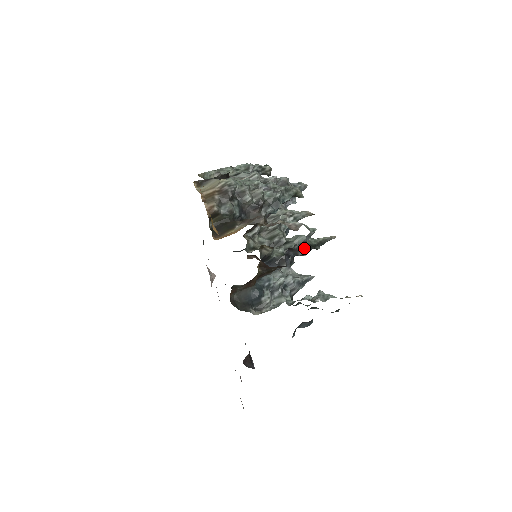
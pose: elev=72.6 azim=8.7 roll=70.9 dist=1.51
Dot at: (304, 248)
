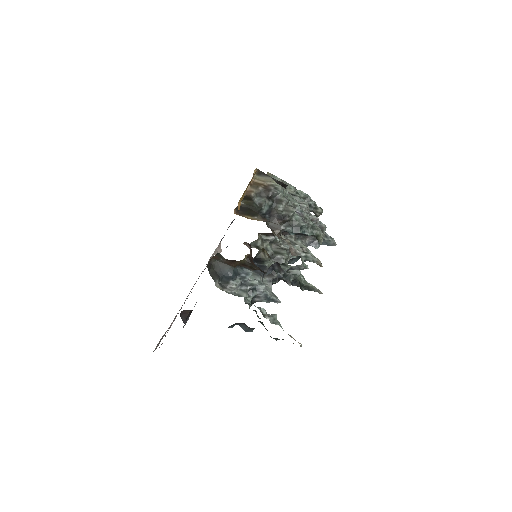
Dot at: (293, 280)
